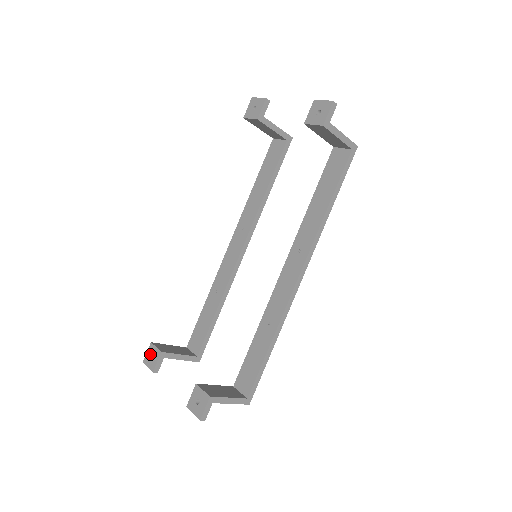
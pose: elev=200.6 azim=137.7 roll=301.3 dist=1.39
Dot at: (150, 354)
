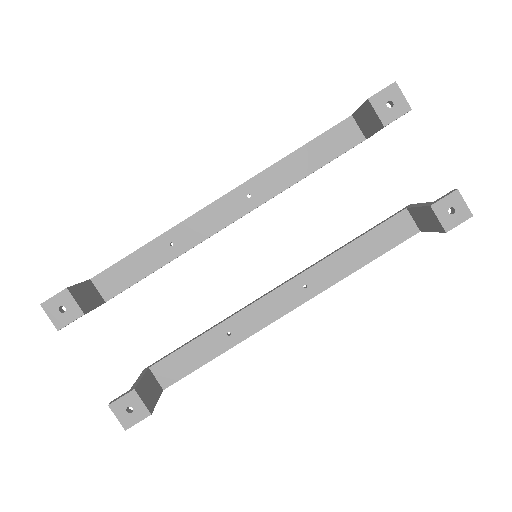
Dot at: (60, 303)
